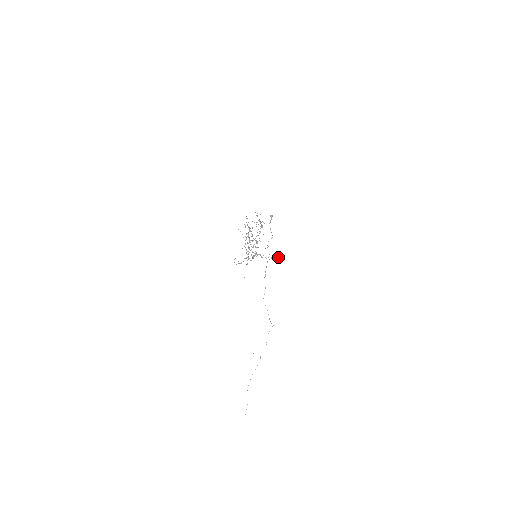
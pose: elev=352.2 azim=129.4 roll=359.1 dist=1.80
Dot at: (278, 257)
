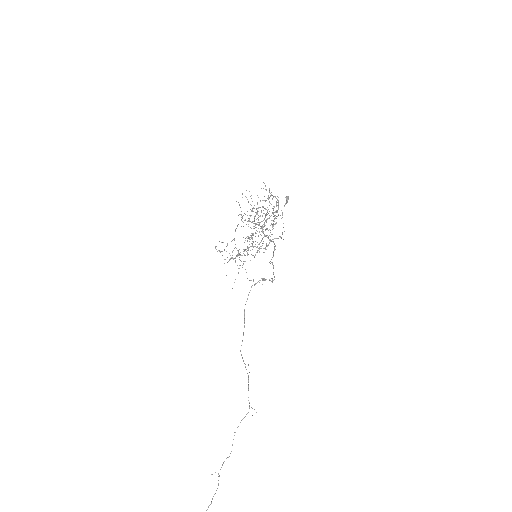
Dot at: (271, 281)
